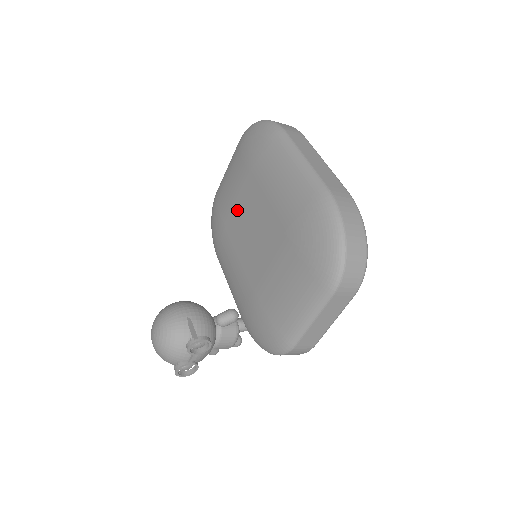
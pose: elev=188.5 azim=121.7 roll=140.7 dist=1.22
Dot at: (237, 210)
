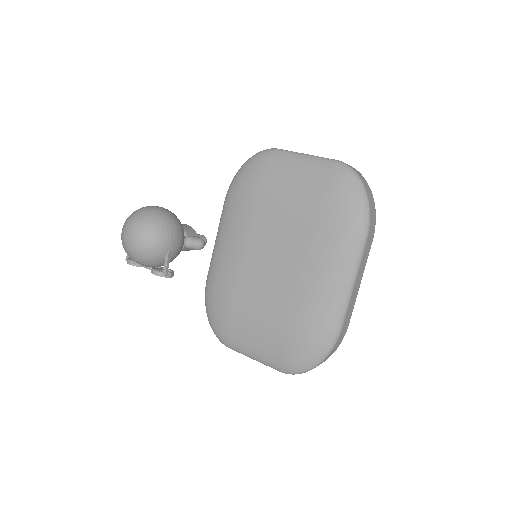
Dot at: (276, 225)
